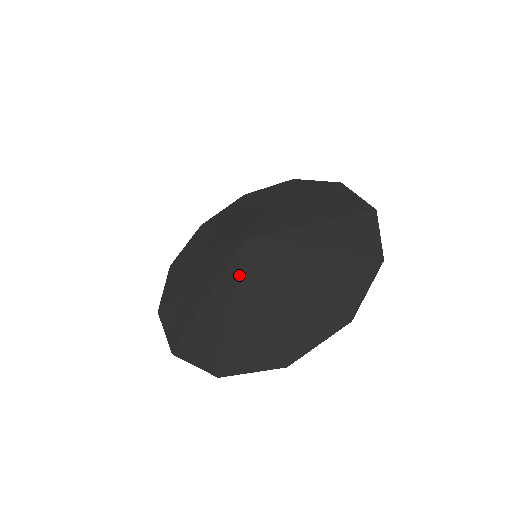
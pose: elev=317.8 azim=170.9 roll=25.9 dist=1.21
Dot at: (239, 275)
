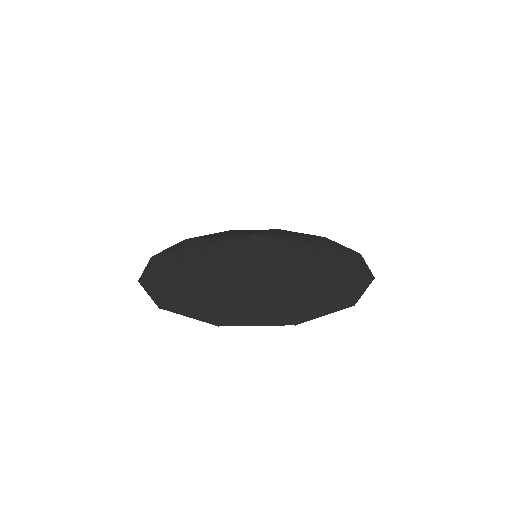
Dot at: (224, 247)
